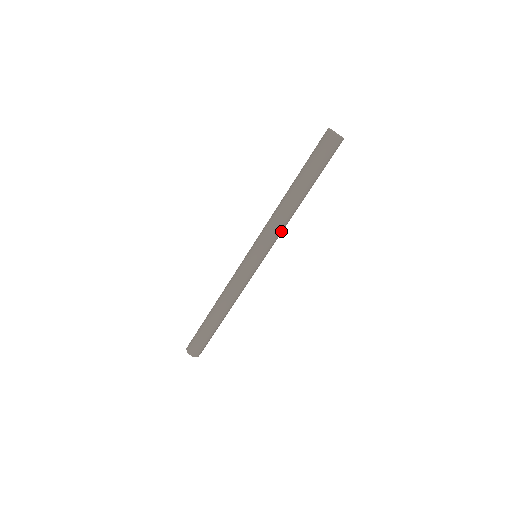
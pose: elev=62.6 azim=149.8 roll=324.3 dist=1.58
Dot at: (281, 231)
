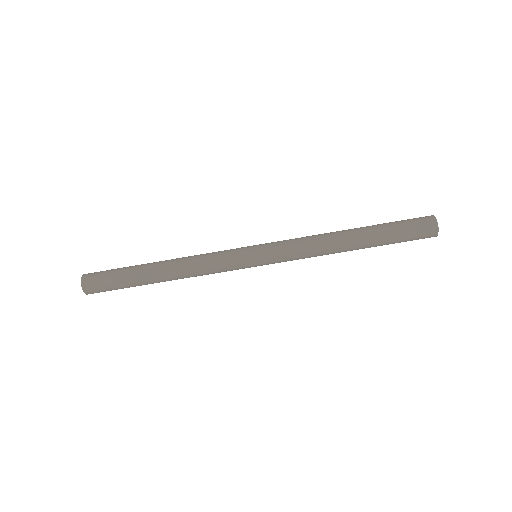
Dot at: (305, 257)
